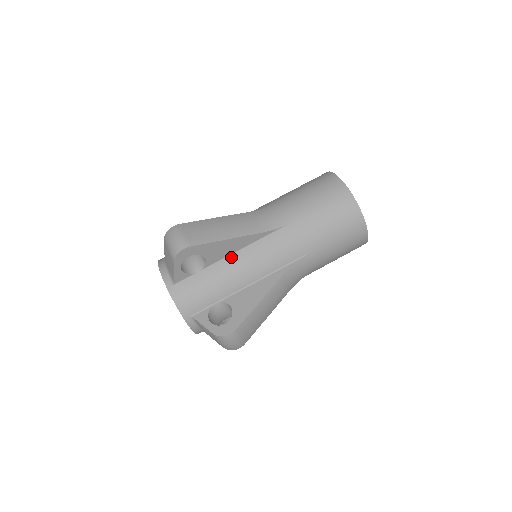
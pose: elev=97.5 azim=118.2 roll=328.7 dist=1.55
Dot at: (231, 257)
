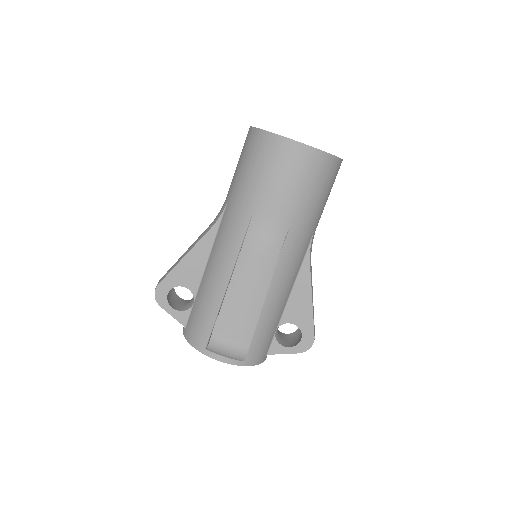
Dot at: (265, 299)
